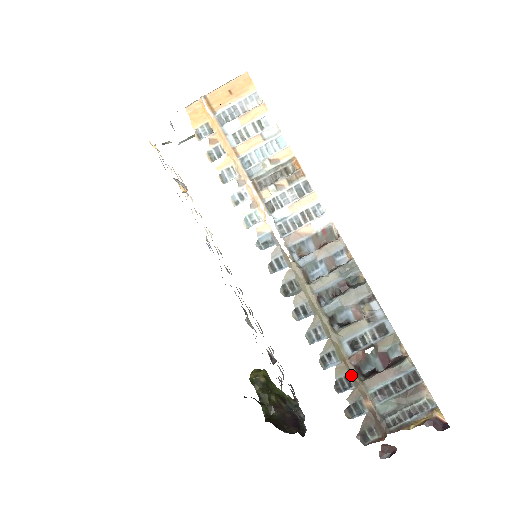
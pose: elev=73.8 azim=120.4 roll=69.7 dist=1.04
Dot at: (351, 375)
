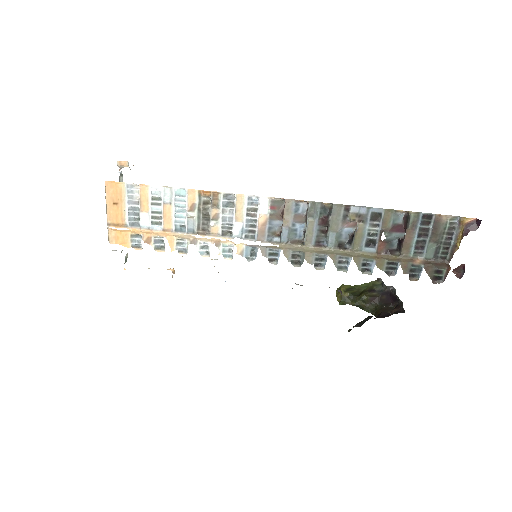
Dot at: (390, 260)
